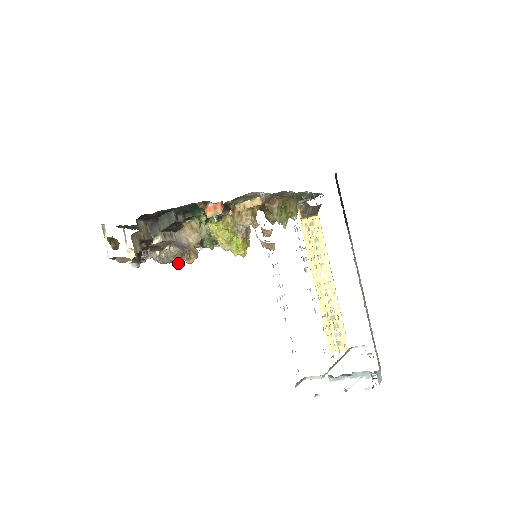
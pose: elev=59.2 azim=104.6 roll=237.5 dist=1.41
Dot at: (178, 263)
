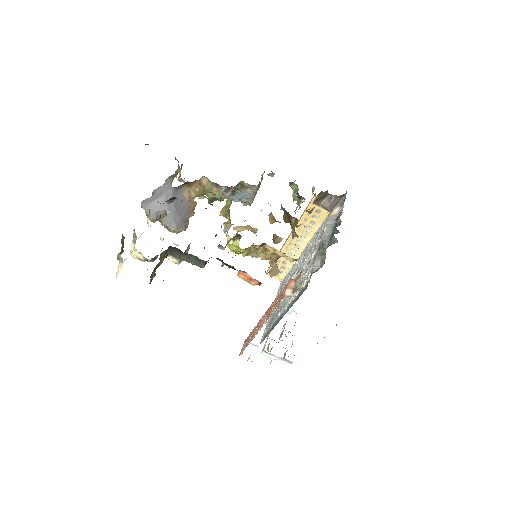
Dot at: occluded
